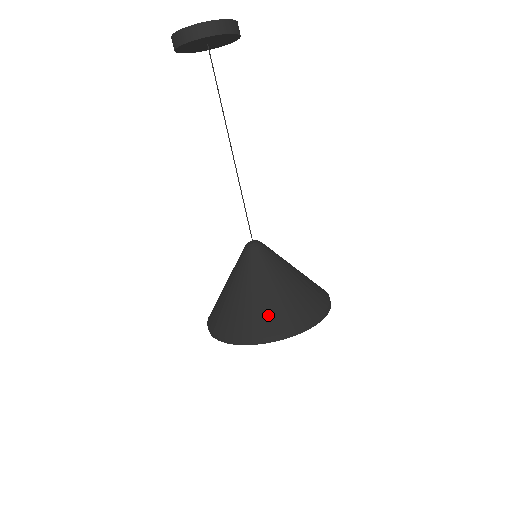
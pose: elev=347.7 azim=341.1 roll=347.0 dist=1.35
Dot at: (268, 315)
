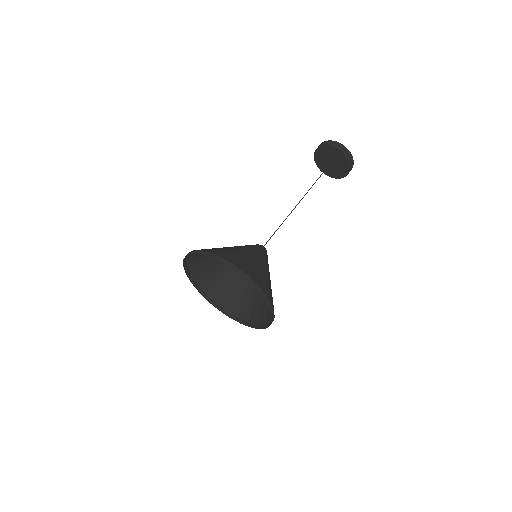
Dot at: (252, 268)
